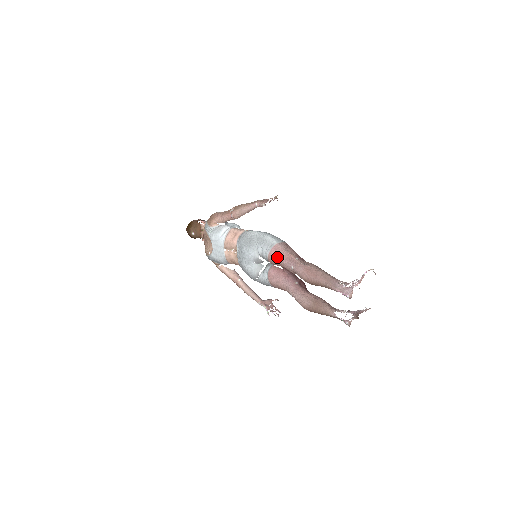
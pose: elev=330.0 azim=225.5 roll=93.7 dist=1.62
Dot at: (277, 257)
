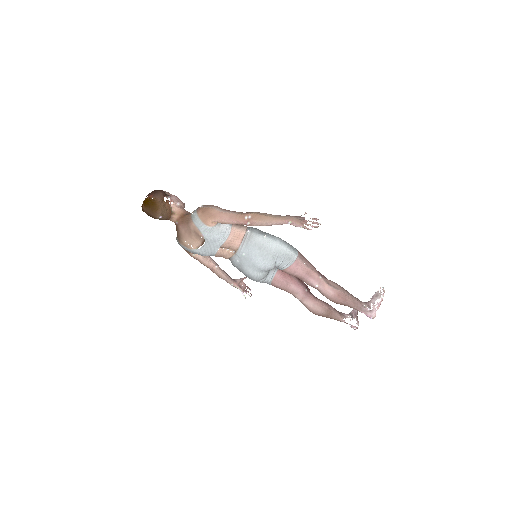
Dot at: (298, 273)
